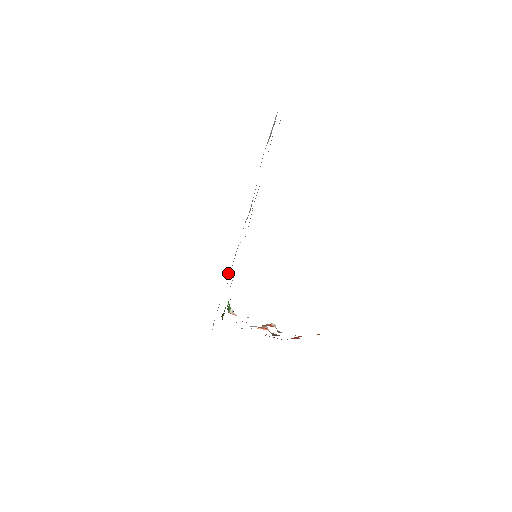
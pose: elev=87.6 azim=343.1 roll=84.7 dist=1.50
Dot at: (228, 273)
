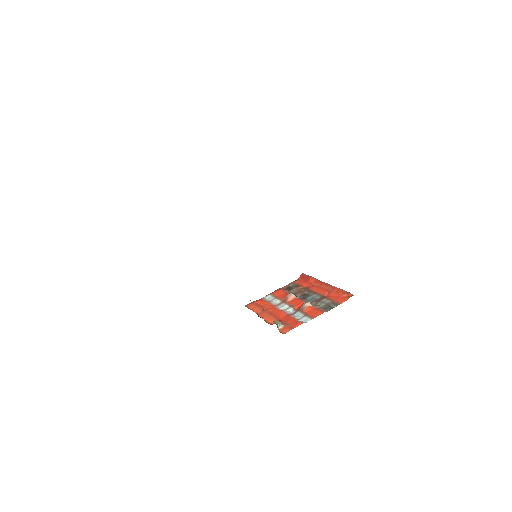
Dot at: occluded
